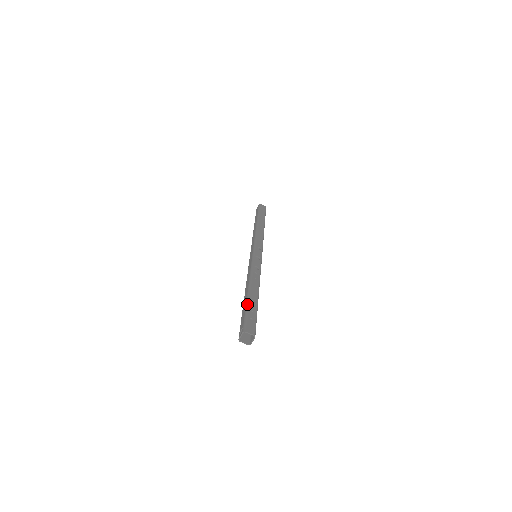
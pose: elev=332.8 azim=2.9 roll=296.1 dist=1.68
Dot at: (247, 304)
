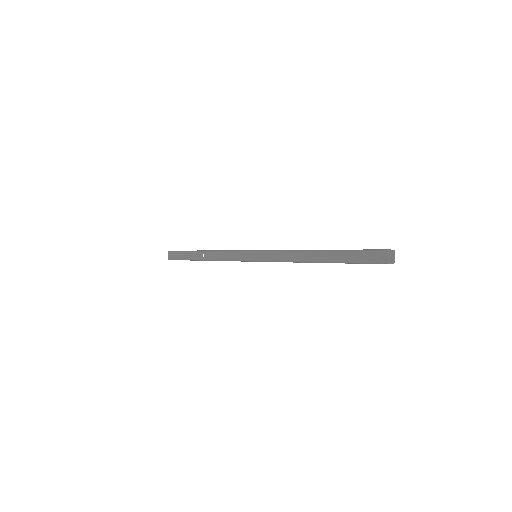
Dot at: (344, 250)
